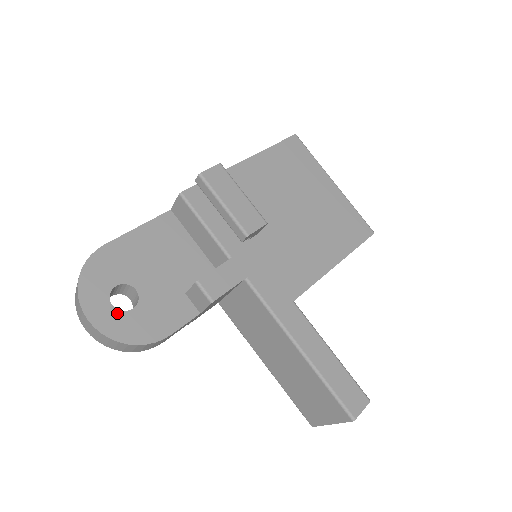
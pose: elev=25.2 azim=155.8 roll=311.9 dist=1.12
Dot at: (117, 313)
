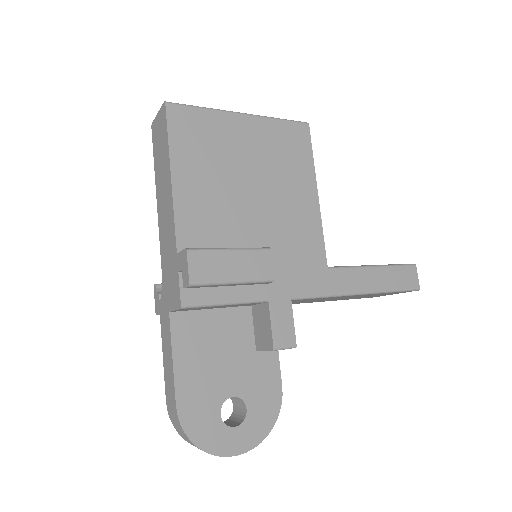
Dot at: (244, 426)
